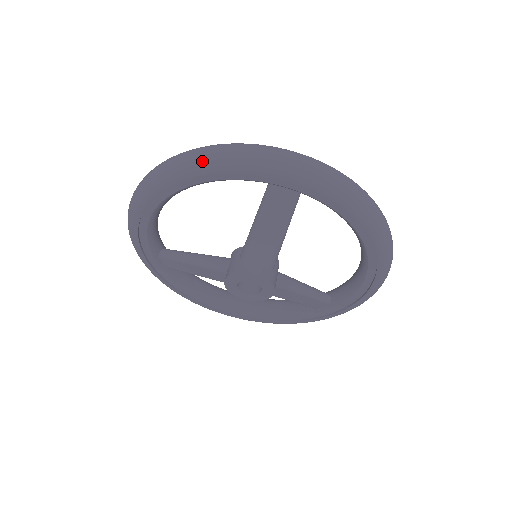
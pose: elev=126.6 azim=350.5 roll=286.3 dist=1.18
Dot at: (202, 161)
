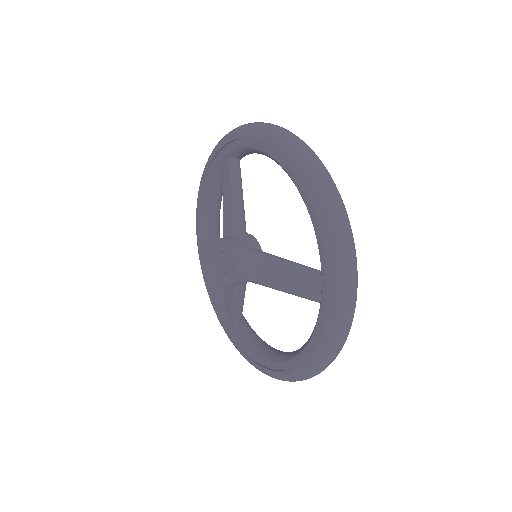
Dot at: occluded
